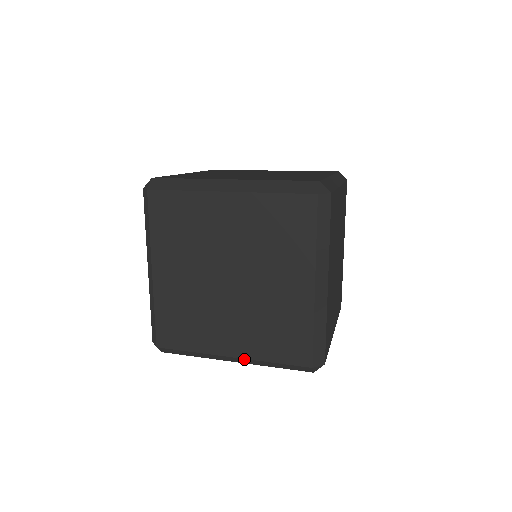
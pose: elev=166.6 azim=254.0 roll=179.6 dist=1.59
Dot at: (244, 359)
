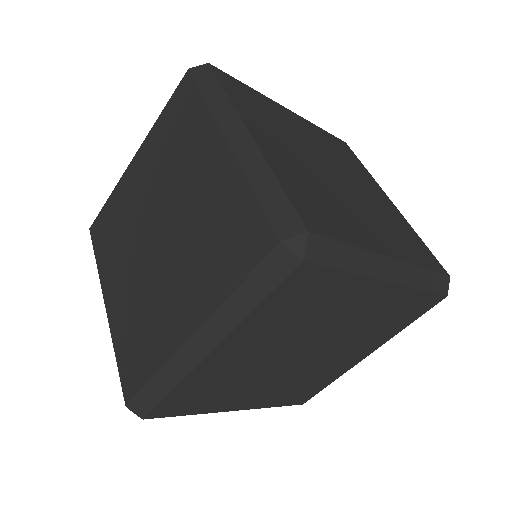
Dot at: occluded
